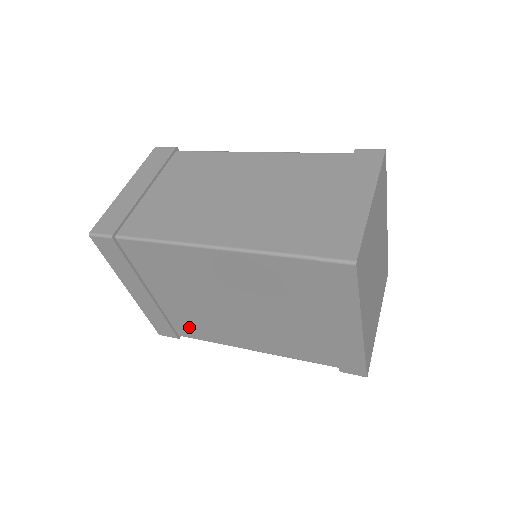
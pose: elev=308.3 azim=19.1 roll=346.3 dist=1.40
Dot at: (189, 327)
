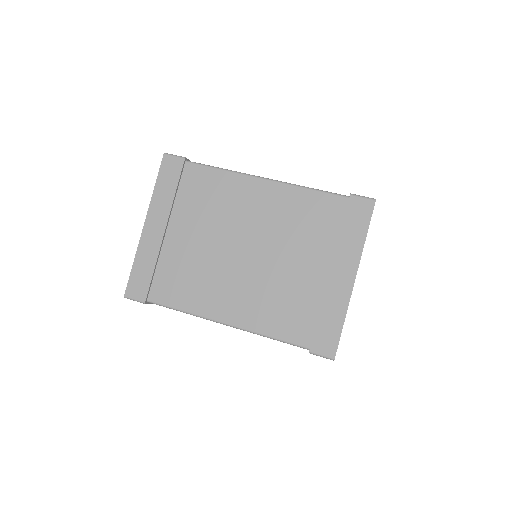
Dot at: (172, 284)
